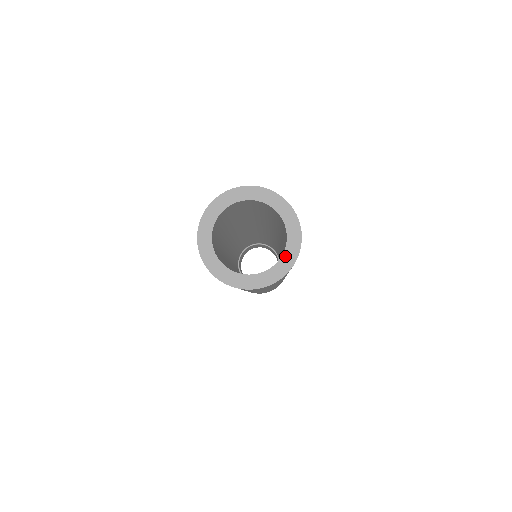
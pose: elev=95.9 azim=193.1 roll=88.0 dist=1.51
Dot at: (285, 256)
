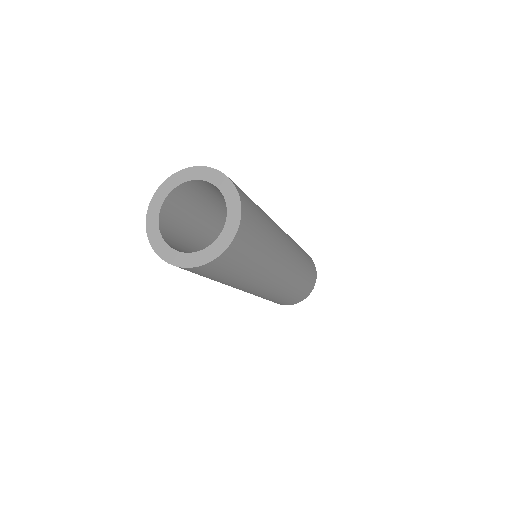
Dot at: (228, 201)
